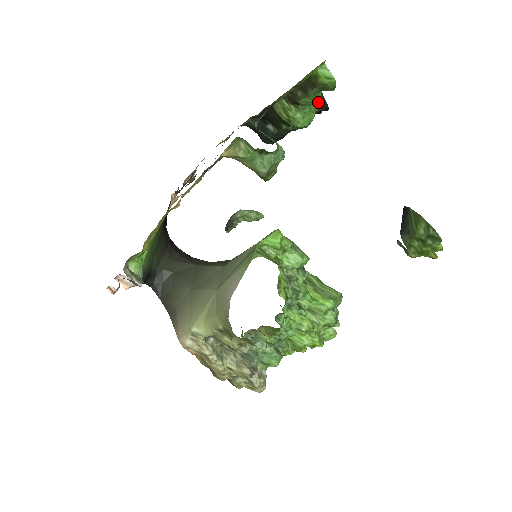
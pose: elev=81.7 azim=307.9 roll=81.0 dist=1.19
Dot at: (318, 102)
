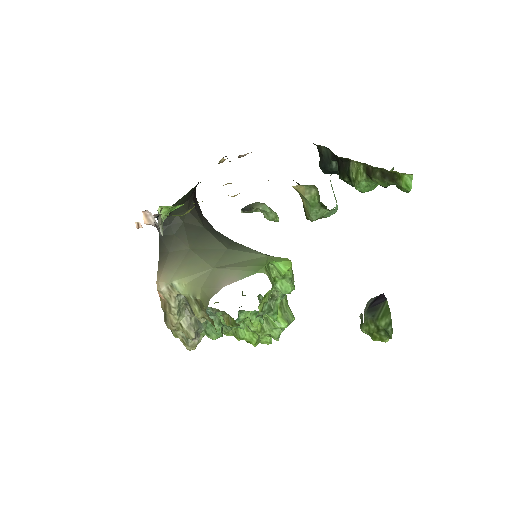
Dot at: occluded
